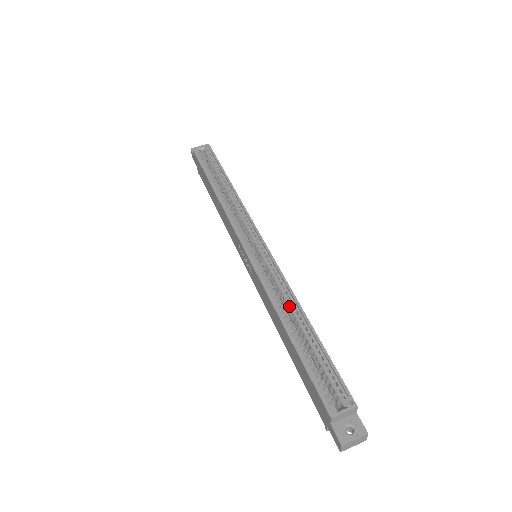
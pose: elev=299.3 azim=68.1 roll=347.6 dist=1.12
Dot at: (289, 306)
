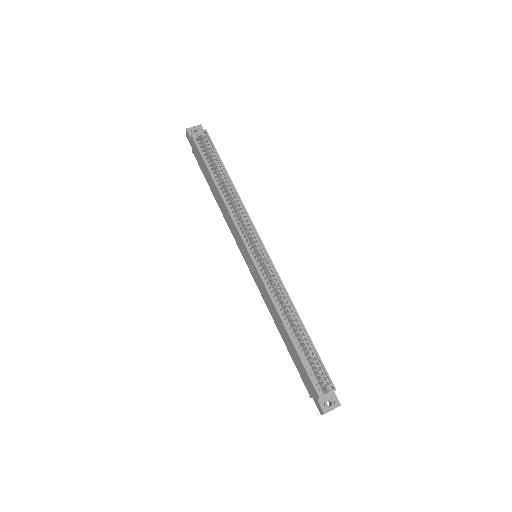
Dot at: (288, 310)
